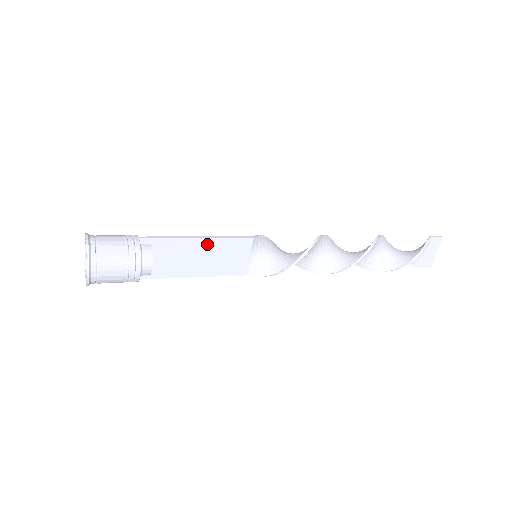
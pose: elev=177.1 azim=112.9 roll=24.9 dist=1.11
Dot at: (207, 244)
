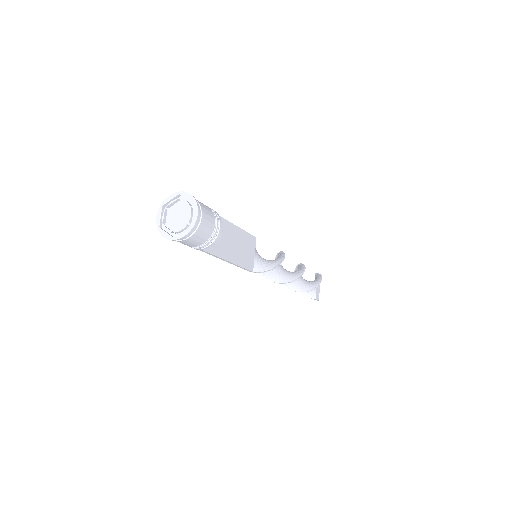
Dot at: (237, 232)
